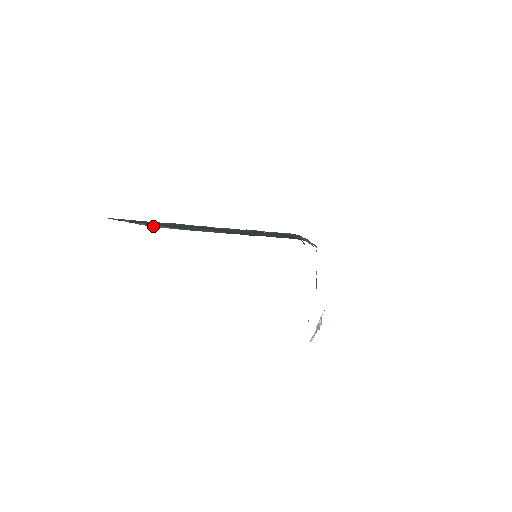
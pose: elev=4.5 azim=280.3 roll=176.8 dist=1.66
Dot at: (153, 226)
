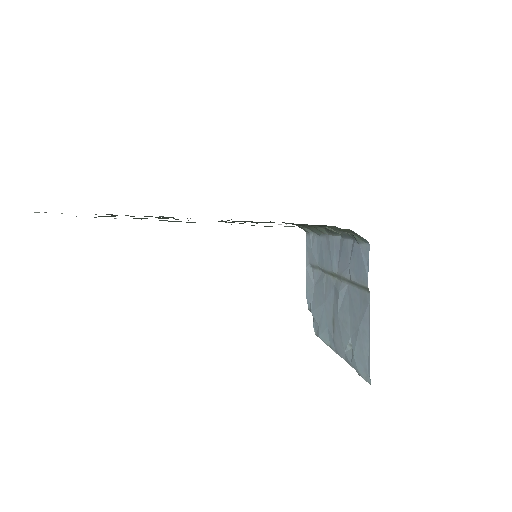
Dot at: occluded
